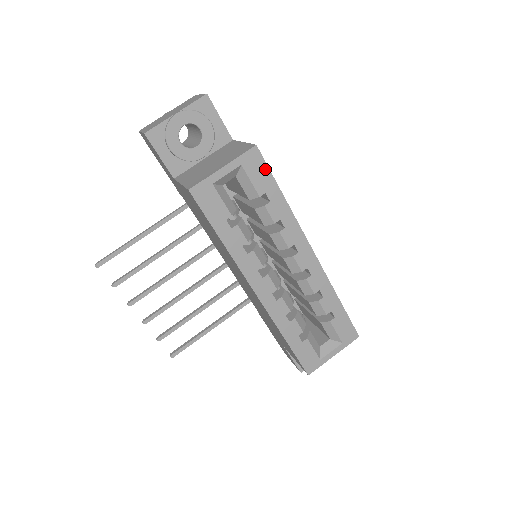
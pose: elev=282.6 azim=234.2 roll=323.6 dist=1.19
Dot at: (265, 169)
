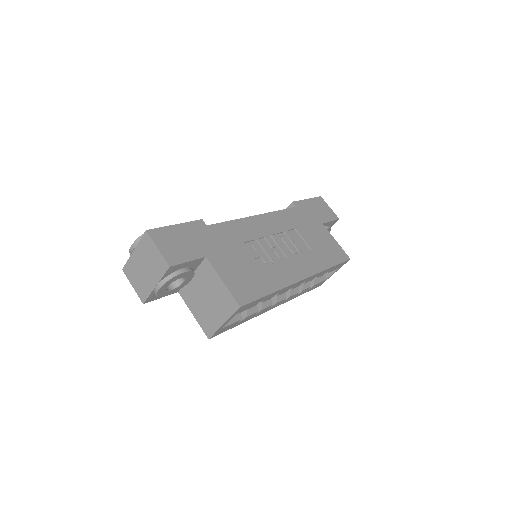
Dot at: (252, 303)
